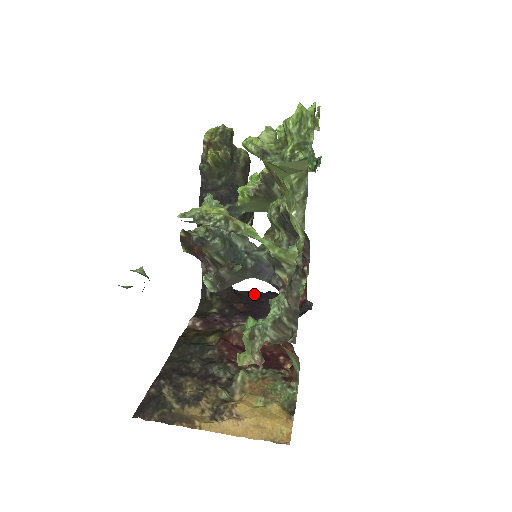
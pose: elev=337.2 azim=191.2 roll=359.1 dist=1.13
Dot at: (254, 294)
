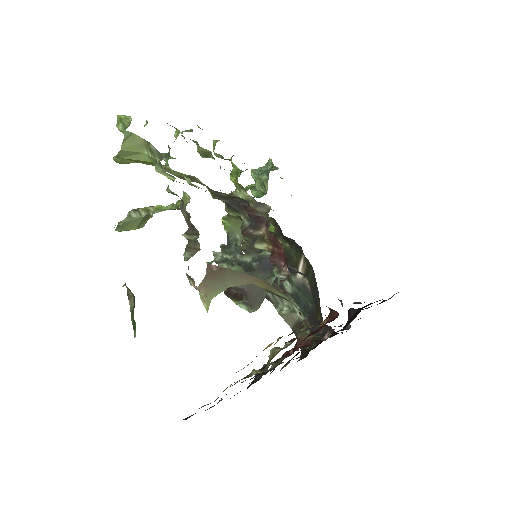
Dot at: occluded
